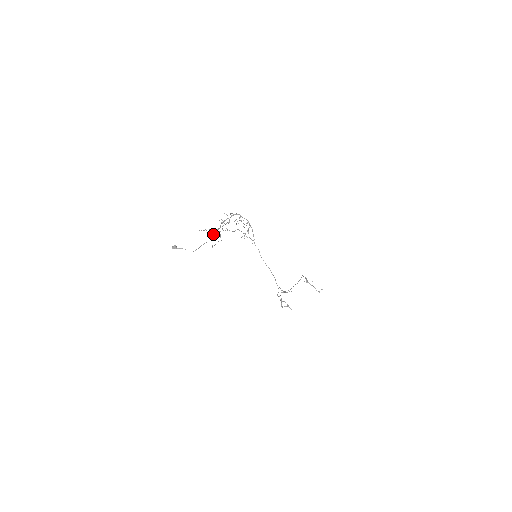
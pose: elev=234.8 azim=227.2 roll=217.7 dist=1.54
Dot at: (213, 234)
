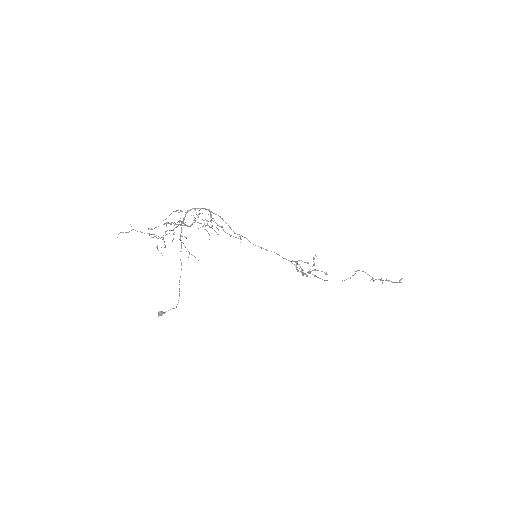
Dot at: occluded
